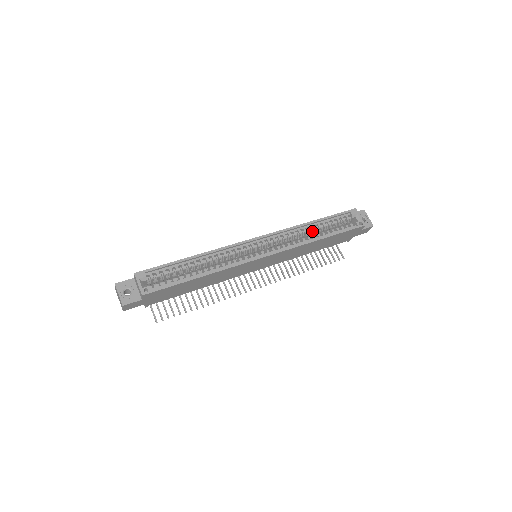
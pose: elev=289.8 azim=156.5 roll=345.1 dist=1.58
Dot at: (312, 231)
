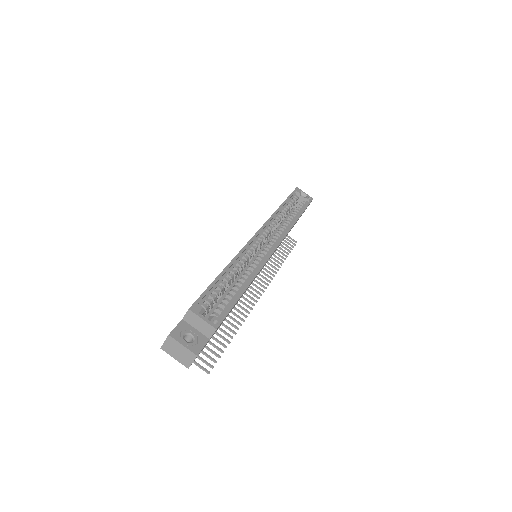
Dot at: (284, 216)
